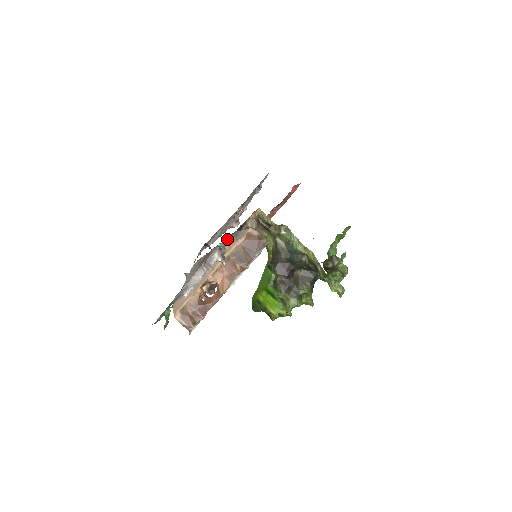
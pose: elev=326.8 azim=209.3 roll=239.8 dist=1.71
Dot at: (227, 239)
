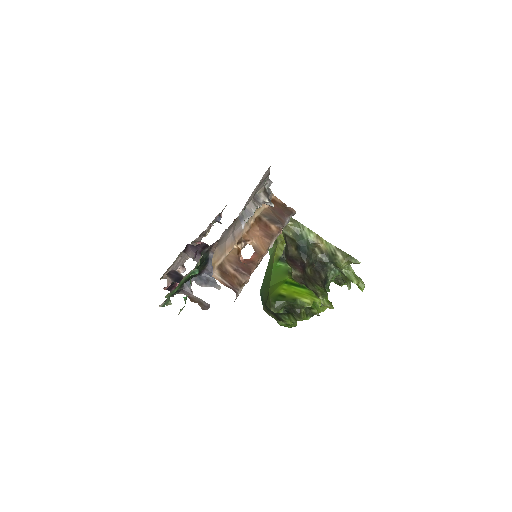
Dot at: occluded
